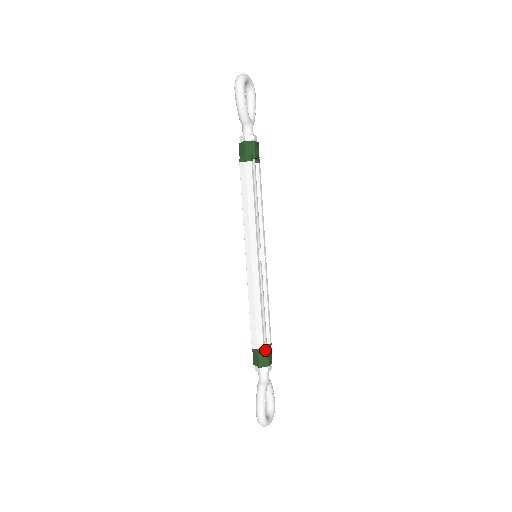
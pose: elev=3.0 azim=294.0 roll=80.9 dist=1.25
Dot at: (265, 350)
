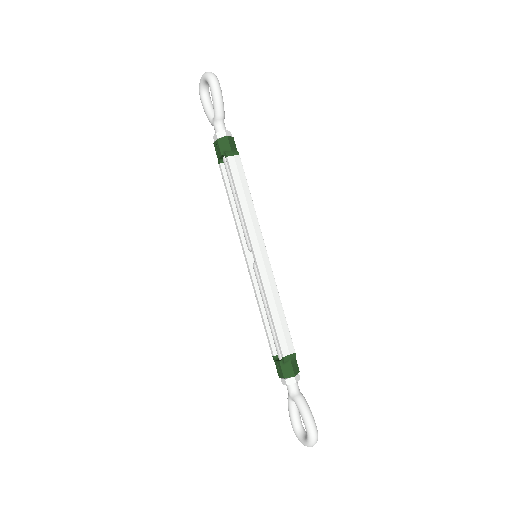
Dot at: (293, 354)
